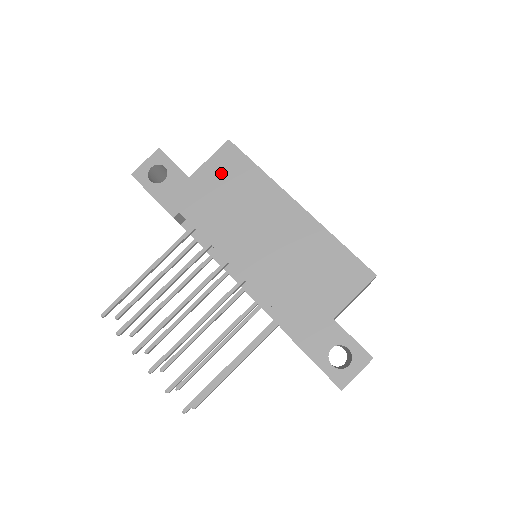
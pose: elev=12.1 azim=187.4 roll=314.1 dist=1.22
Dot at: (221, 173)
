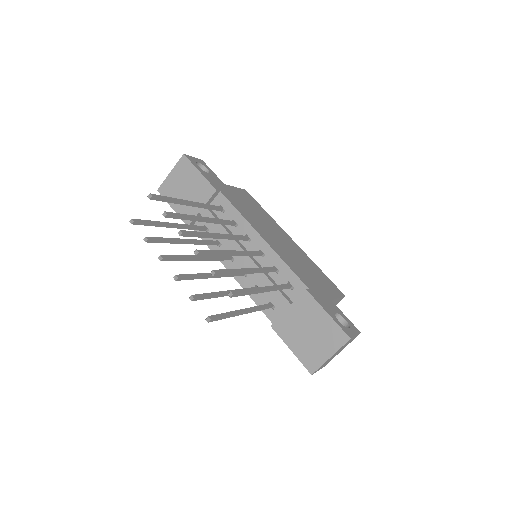
Dot at: (244, 197)
